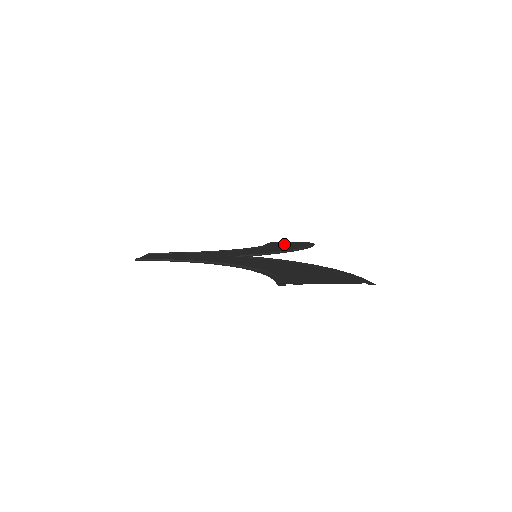
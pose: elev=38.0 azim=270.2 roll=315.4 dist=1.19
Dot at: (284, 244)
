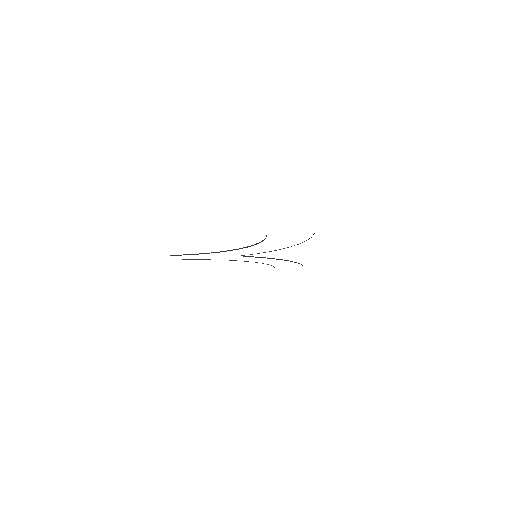
Dot at: occluded
